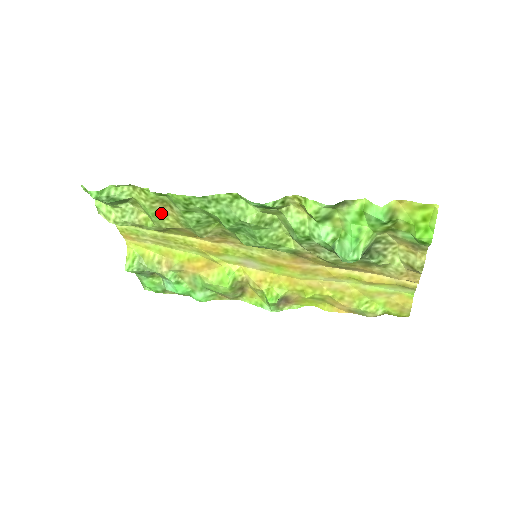
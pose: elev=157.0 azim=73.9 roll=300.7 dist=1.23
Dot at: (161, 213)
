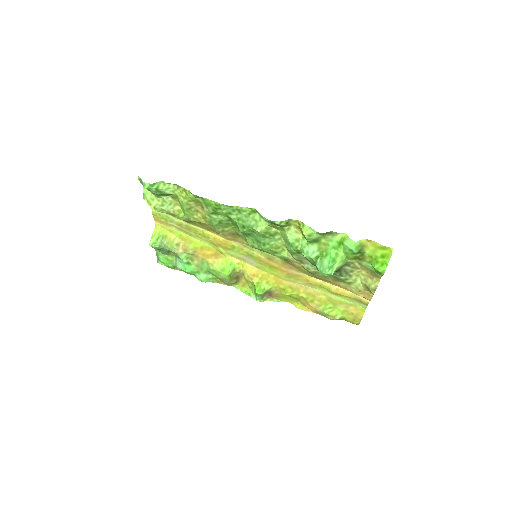
Dot at: (193, 209)
